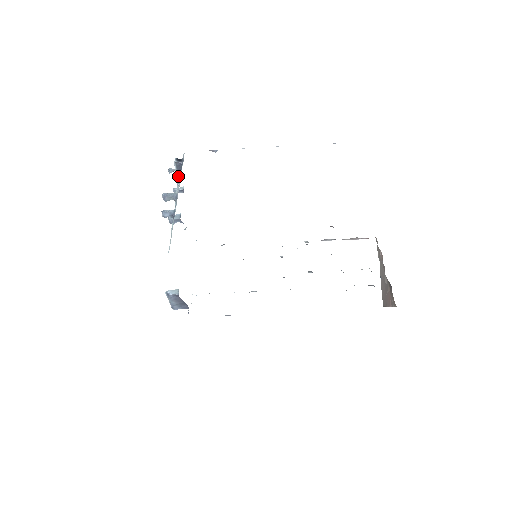
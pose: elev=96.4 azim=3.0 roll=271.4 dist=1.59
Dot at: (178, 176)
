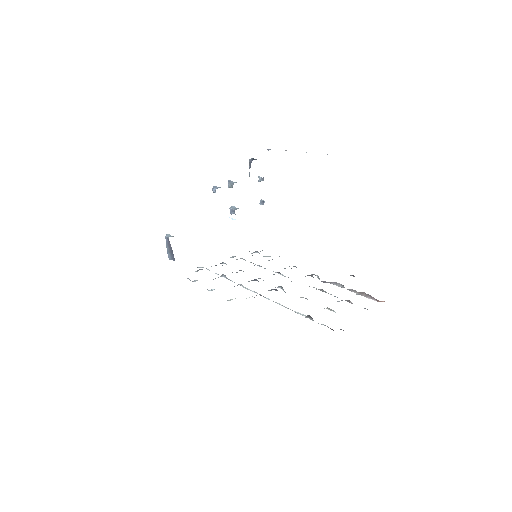
Dot at: occluded
